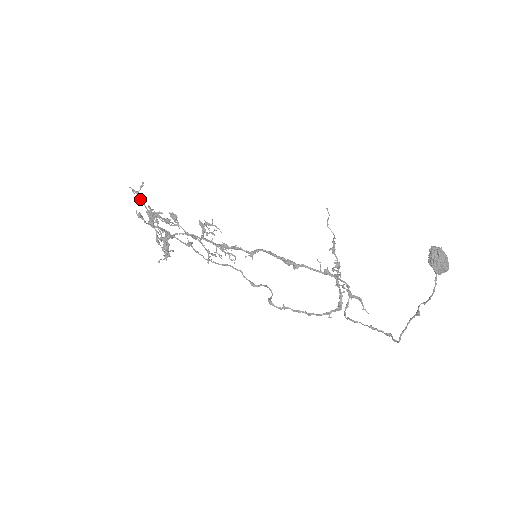
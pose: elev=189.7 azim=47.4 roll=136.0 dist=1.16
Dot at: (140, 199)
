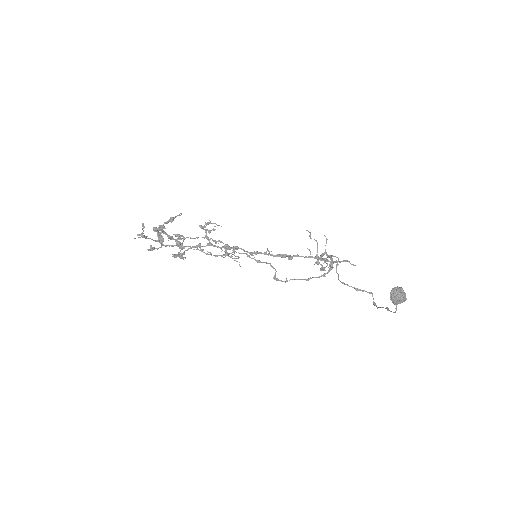
Dot at: (146, 238)
